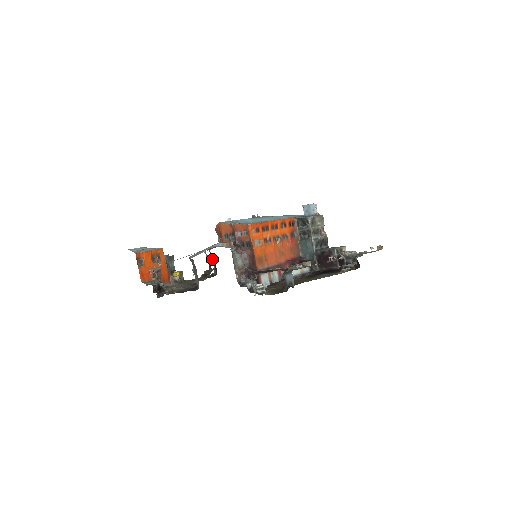
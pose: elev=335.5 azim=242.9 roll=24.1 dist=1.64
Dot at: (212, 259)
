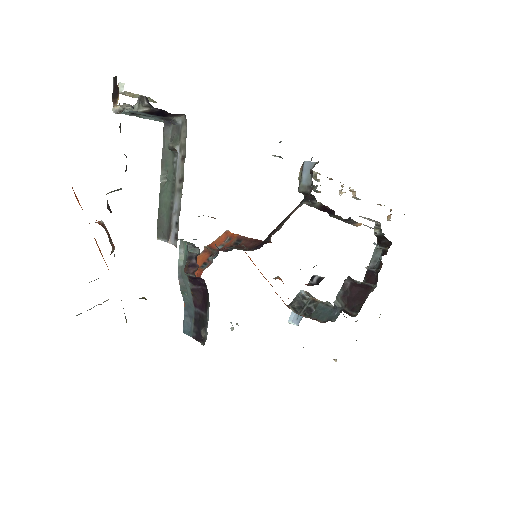
Dot at: (194, 331)
